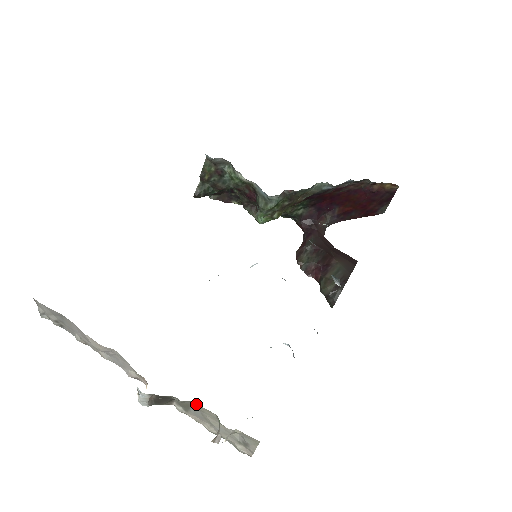
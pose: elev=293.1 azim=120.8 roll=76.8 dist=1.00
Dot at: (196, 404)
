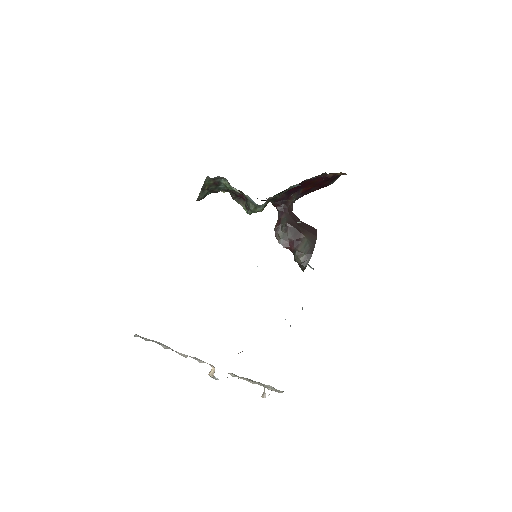
Dot at: (249, 379)
